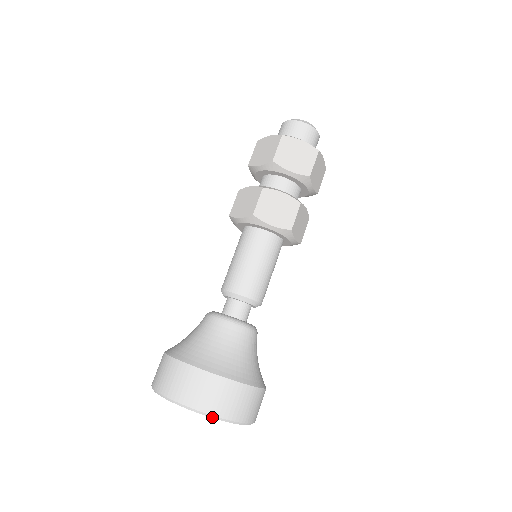
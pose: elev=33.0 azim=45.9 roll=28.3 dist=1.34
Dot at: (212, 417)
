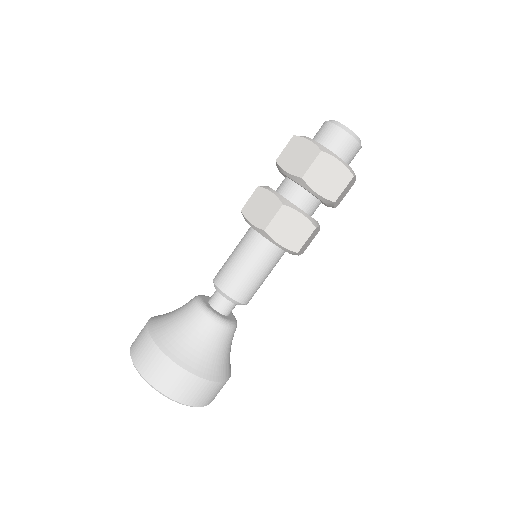
Dot at: occluded
